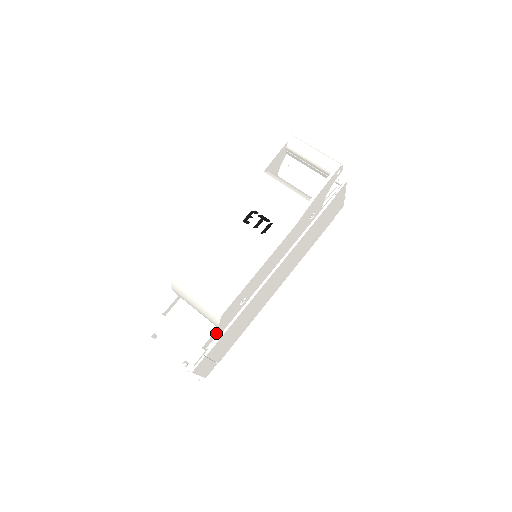
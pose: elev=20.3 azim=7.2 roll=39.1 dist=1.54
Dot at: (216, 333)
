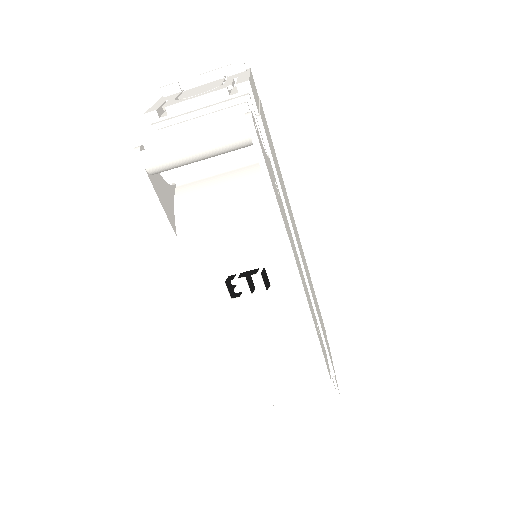
Dot at: occluded
